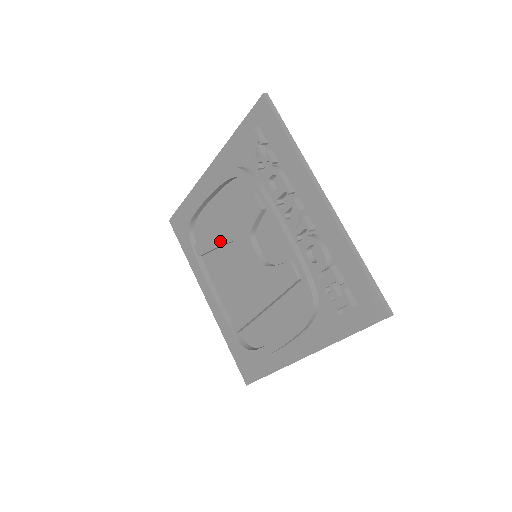
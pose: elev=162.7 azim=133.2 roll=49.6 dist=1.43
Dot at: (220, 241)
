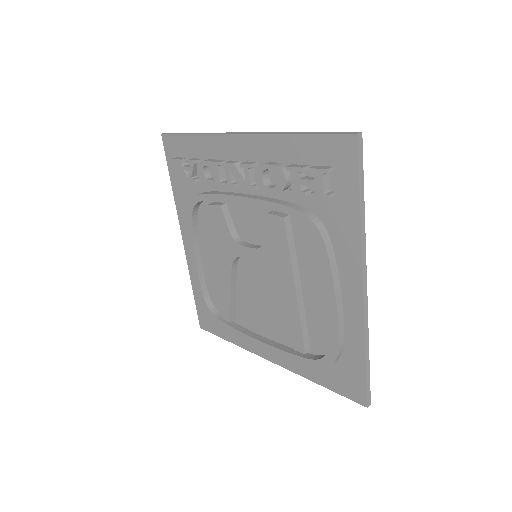
Dot at: (227, 281)
